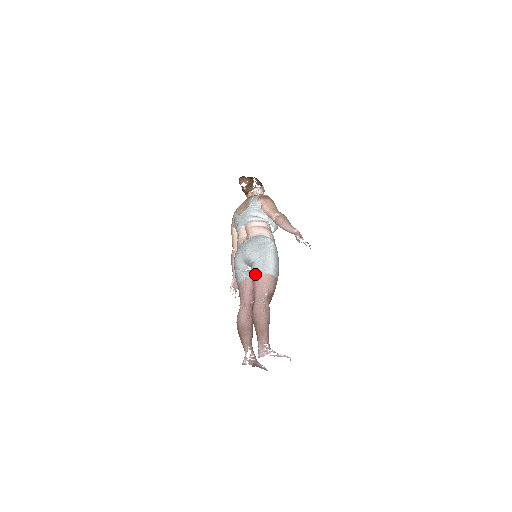
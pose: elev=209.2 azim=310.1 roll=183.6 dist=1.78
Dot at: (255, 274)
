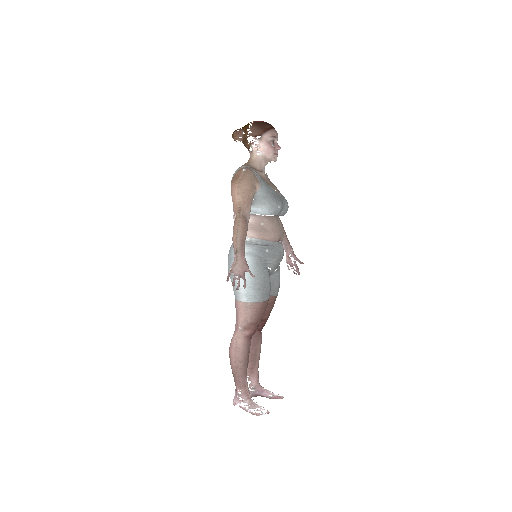
Dot at: occluded
